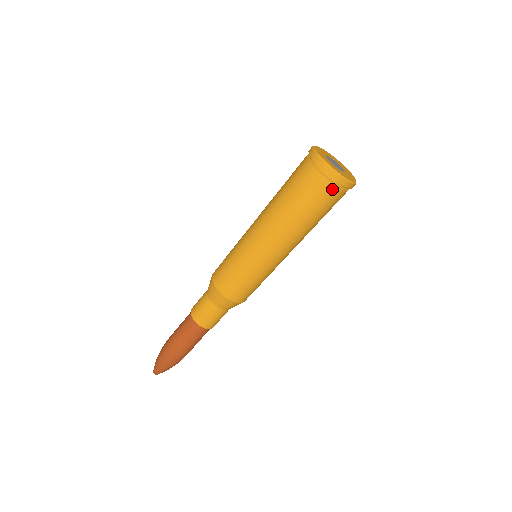
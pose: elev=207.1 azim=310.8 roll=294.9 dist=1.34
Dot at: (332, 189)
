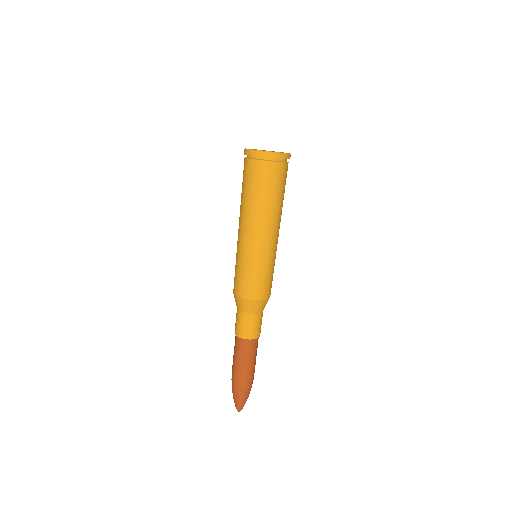
Dot at: (262, 165)
